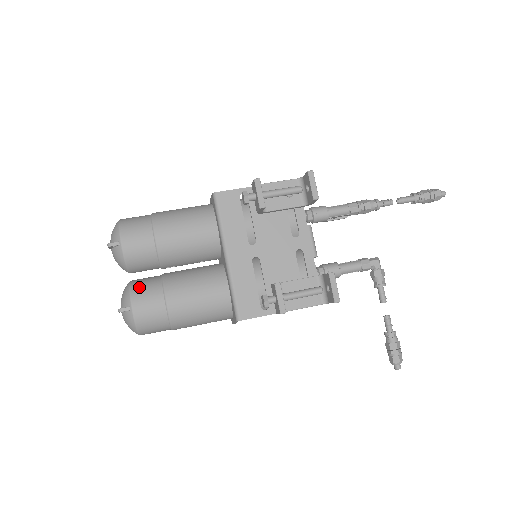
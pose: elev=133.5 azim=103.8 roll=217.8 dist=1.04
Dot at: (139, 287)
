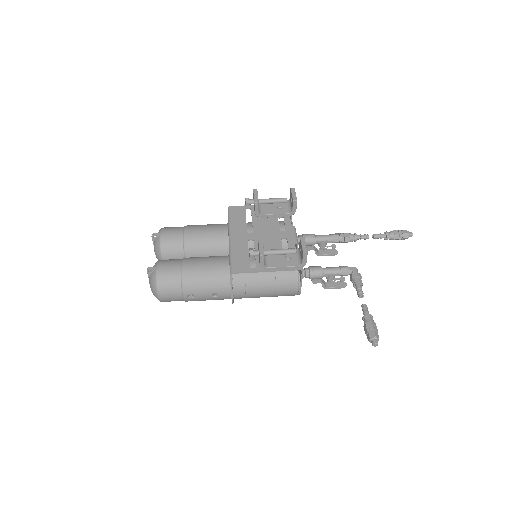
Dot at: occluded
